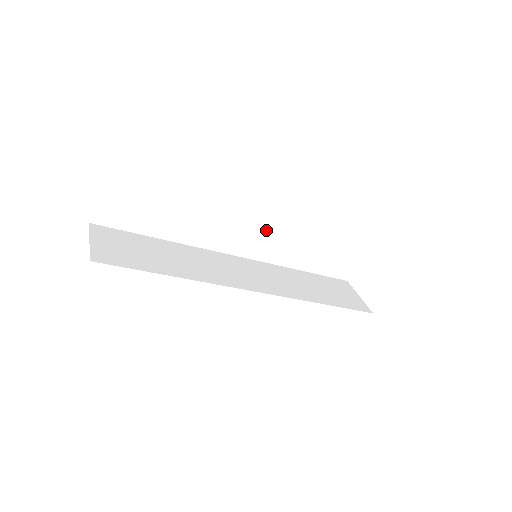
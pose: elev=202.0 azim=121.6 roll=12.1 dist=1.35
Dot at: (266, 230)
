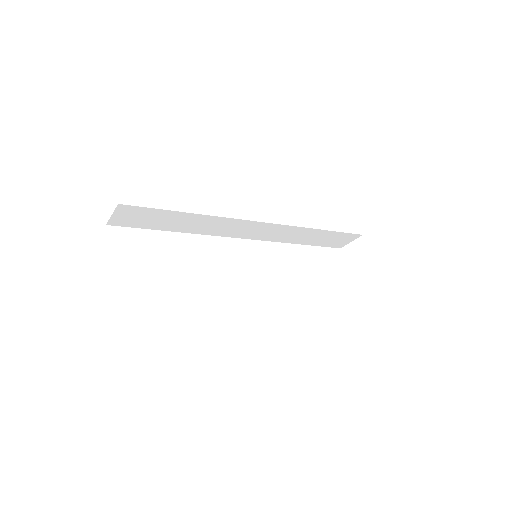
Dot at: (271, 225)
